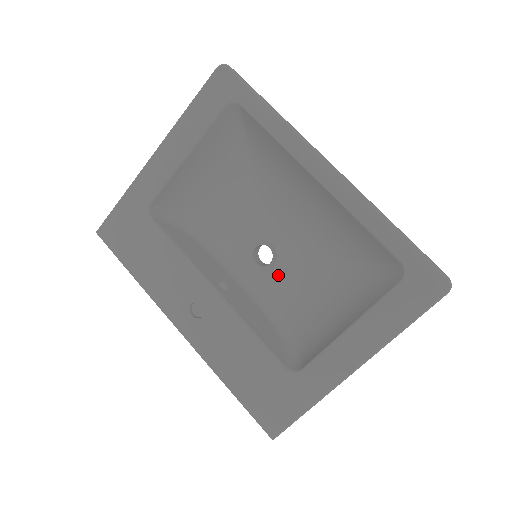
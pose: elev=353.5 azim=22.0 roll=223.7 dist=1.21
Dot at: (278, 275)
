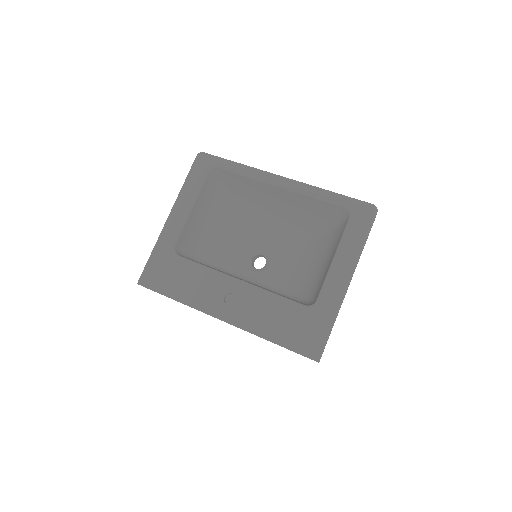
Dot at: (274, 267)
